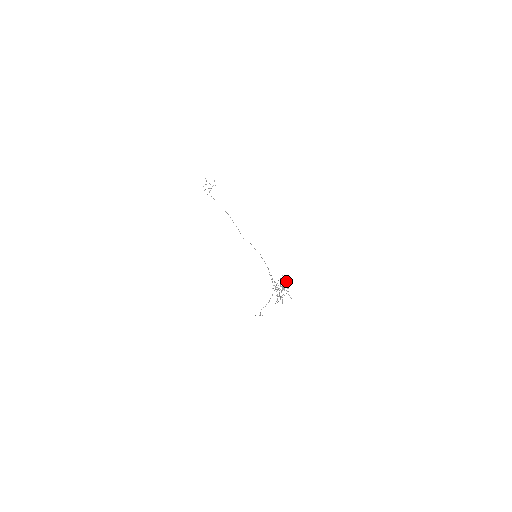
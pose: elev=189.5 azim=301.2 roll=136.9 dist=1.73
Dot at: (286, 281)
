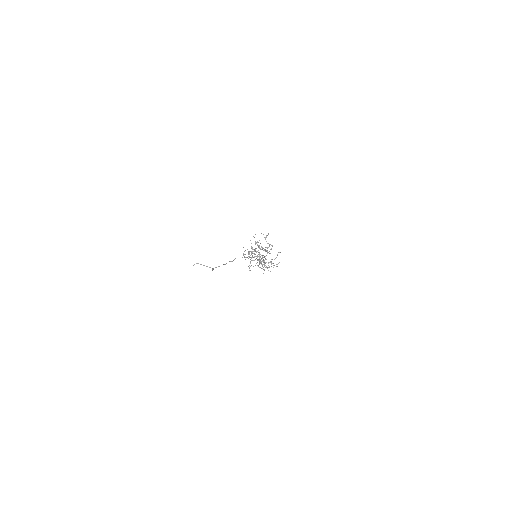
Dot at: (269, 244)
